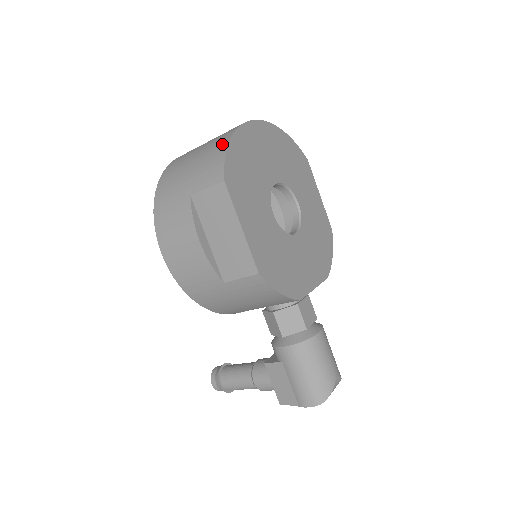
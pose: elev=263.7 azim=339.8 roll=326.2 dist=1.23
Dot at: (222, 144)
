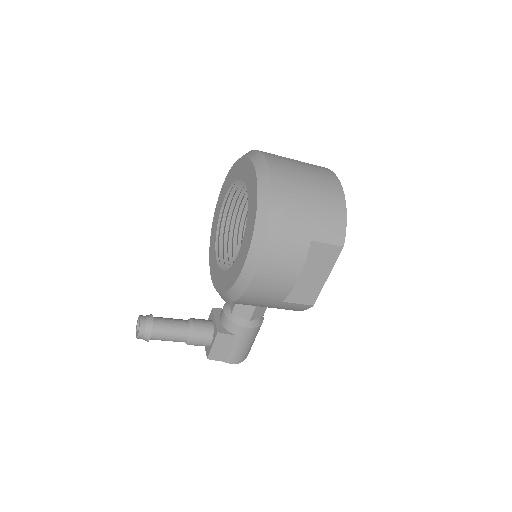
Dot at: (340, 207)
